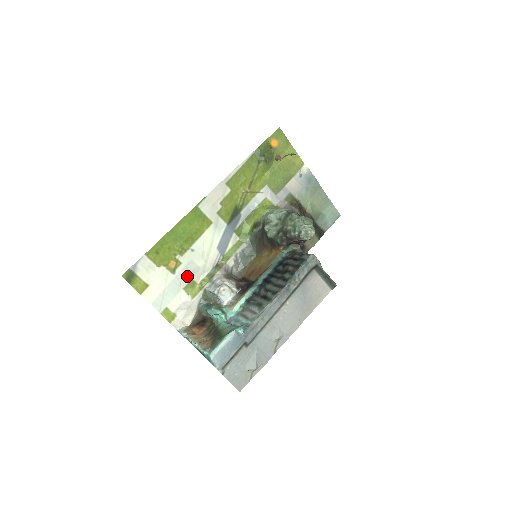
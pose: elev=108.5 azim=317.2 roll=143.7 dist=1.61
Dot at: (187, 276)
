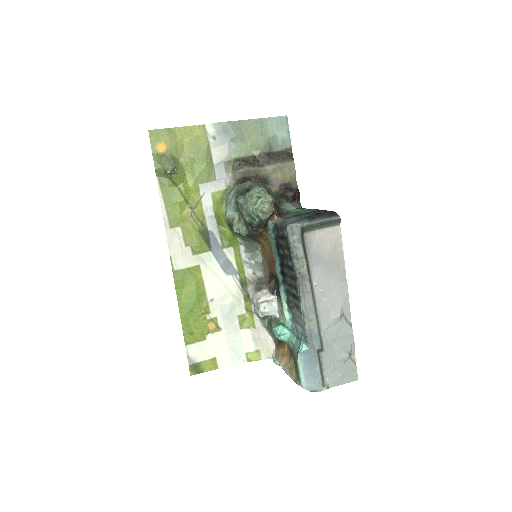
Dot at: (232, 319)
